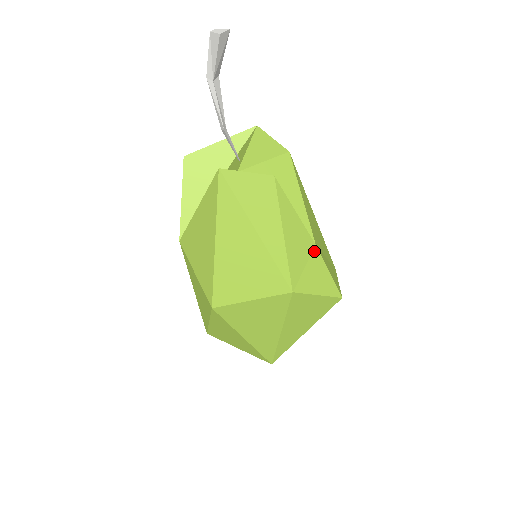
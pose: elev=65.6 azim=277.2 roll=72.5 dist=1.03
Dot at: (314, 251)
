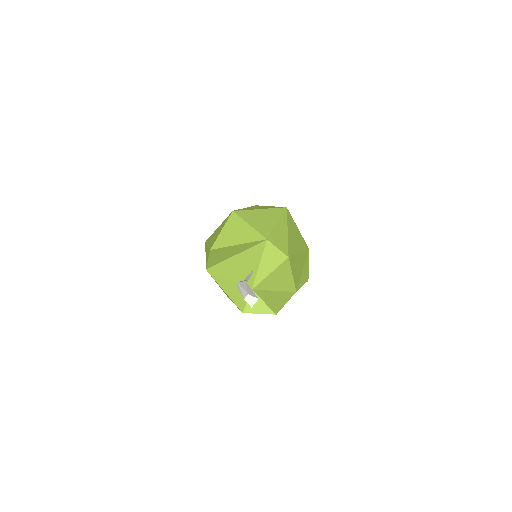
Dot at: occluded
